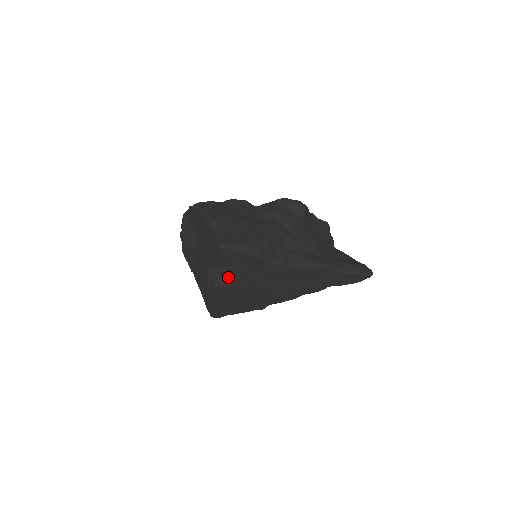
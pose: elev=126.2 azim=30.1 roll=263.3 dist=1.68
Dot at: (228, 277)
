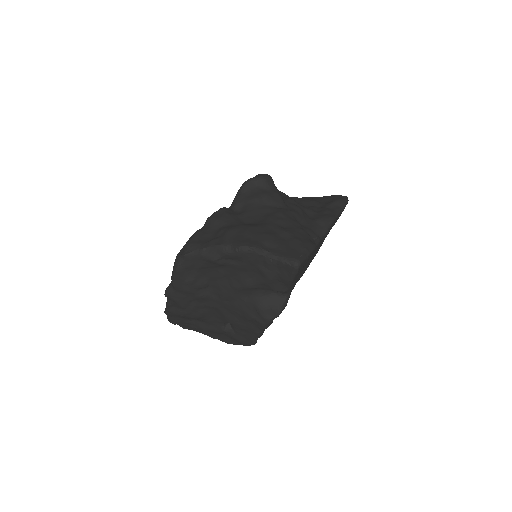
Dot at: (290, 292)
